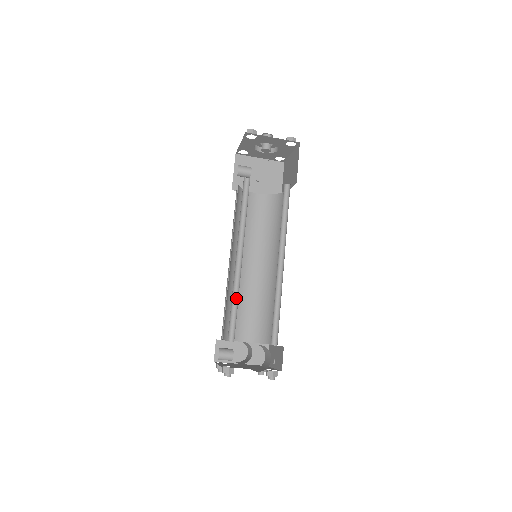
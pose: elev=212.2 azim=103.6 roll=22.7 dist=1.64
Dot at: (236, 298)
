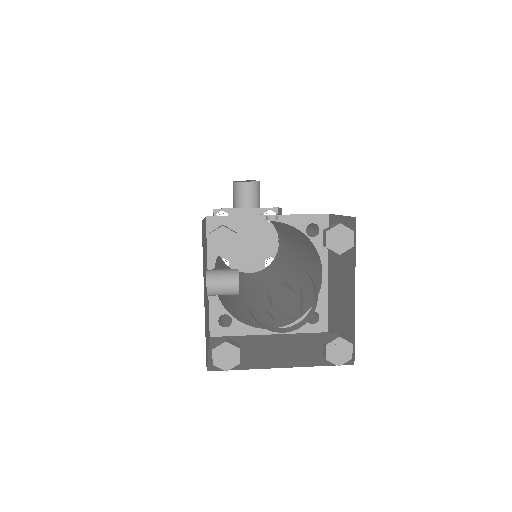
Dot at: occluded
